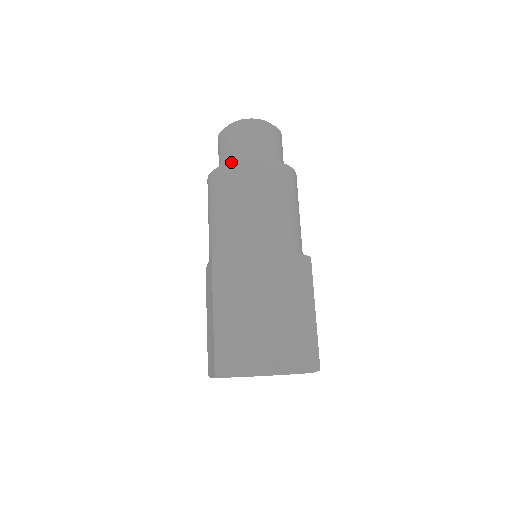
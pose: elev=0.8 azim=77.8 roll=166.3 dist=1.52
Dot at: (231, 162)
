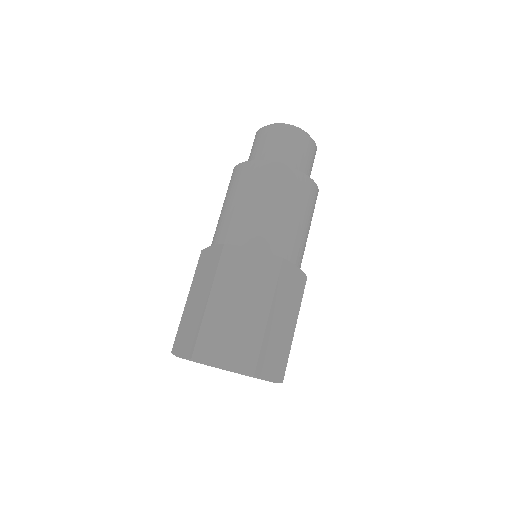
Dot at: (235, 166)
